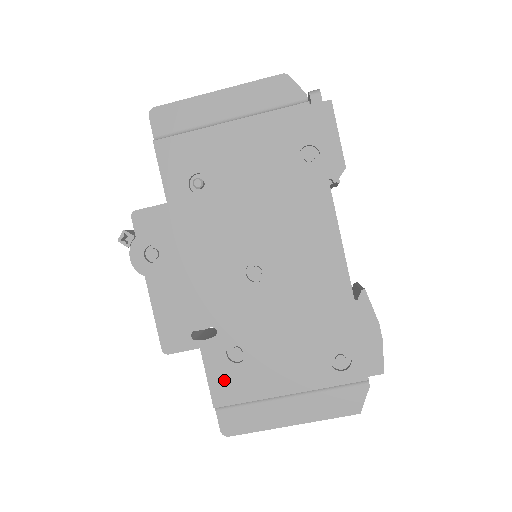
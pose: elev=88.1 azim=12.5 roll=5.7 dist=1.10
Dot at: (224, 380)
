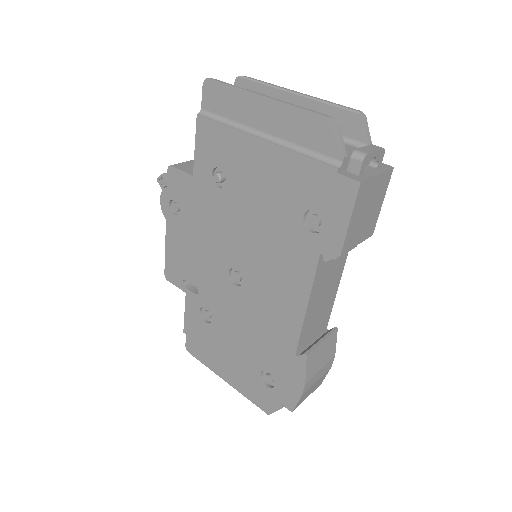
Dot at: (194, 323)
